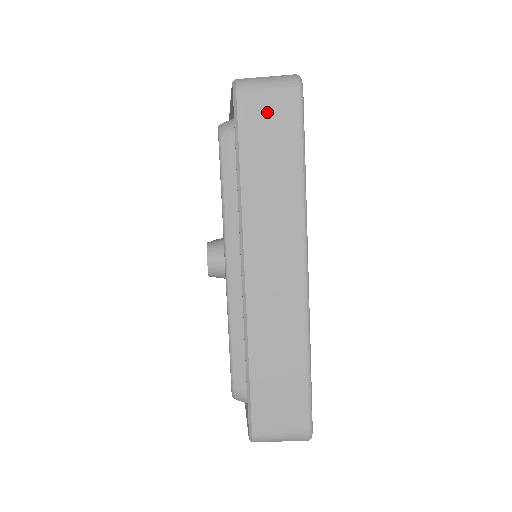
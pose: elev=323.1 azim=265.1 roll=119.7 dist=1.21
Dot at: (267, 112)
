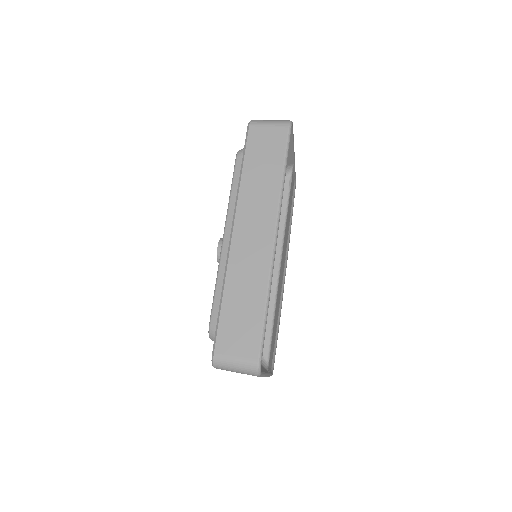
Dot at: (266, 137)
